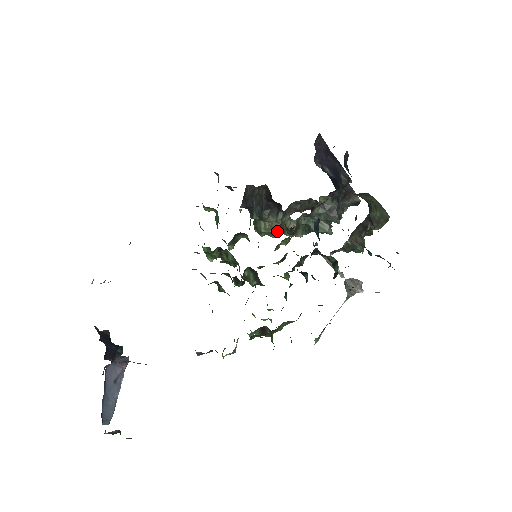
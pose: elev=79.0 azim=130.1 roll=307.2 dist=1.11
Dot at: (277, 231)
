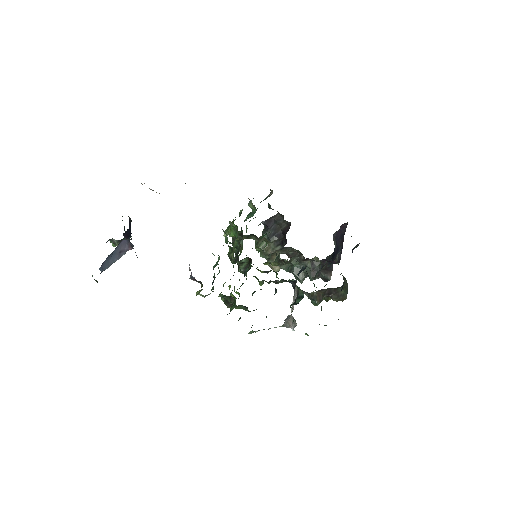
Dot at: (268, 255)
